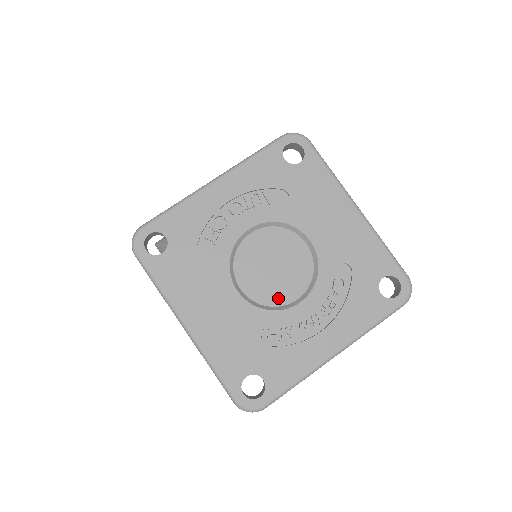
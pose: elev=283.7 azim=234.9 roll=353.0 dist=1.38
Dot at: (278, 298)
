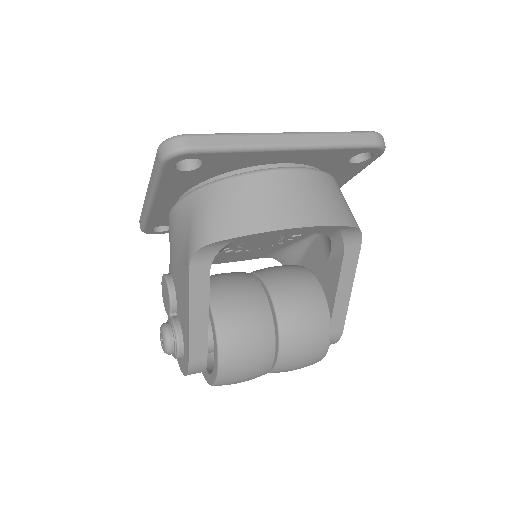
Dot at: occluded
